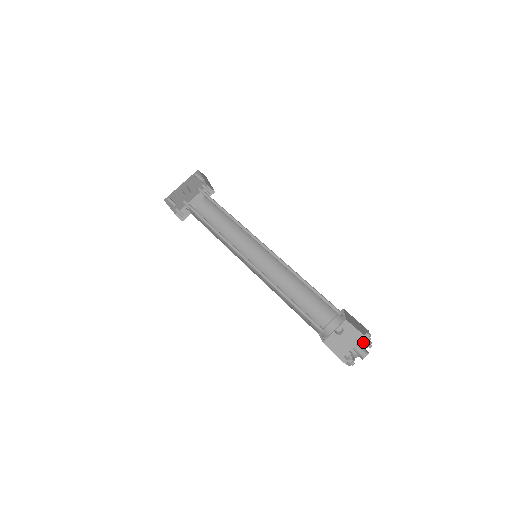
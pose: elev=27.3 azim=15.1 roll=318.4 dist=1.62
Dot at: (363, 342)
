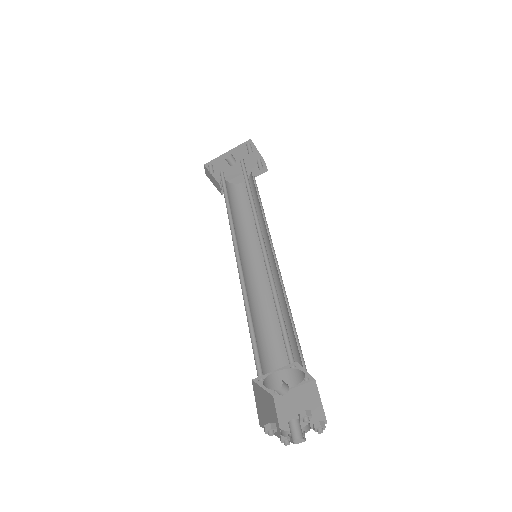
Dot at: (318, 420)
